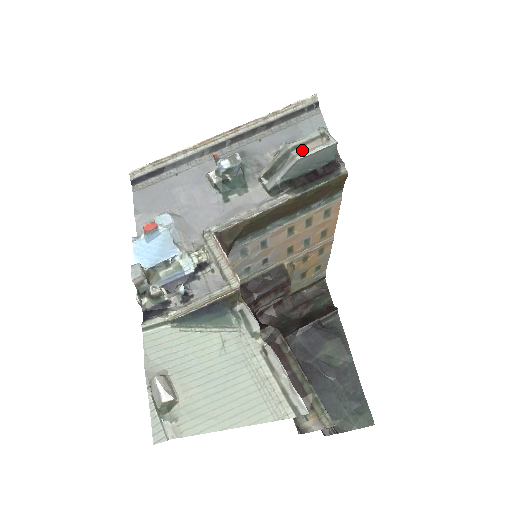
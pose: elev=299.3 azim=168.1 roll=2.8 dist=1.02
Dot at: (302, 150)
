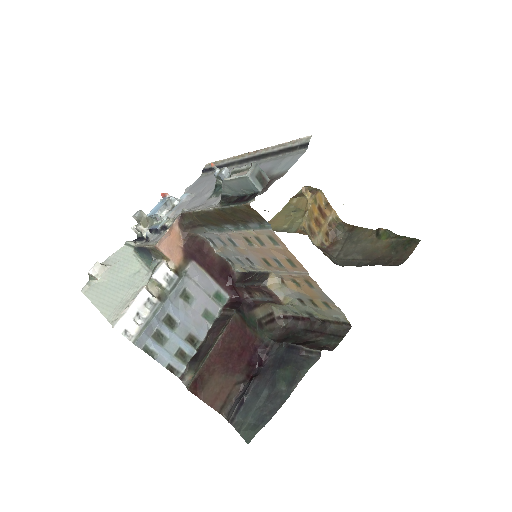
Dot at: (236, 175)
